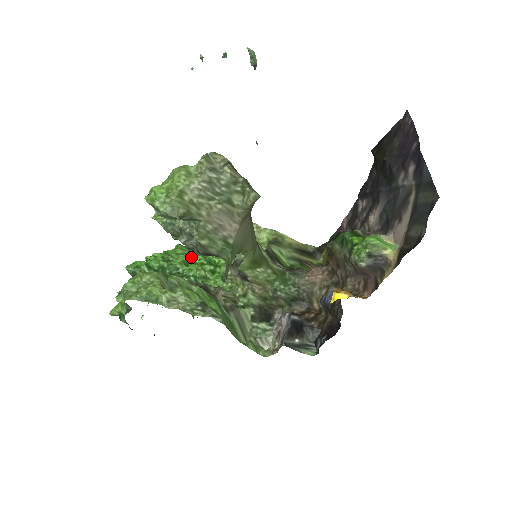
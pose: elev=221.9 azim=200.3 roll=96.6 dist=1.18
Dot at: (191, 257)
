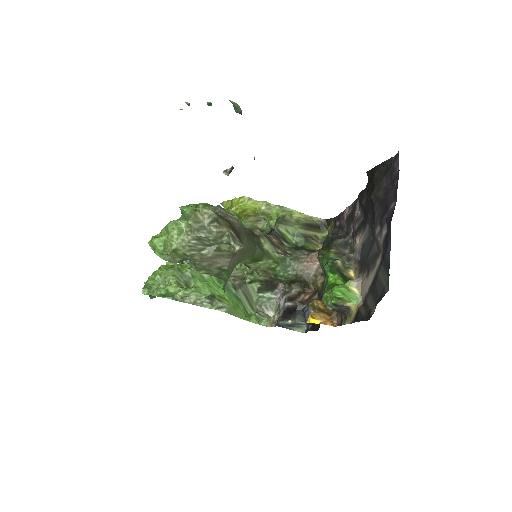
Dot at: occluded
